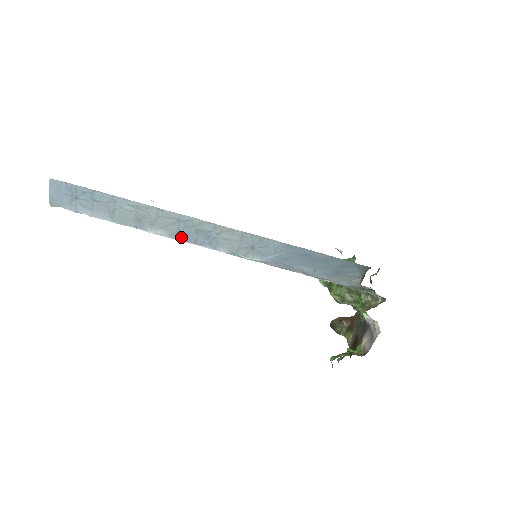
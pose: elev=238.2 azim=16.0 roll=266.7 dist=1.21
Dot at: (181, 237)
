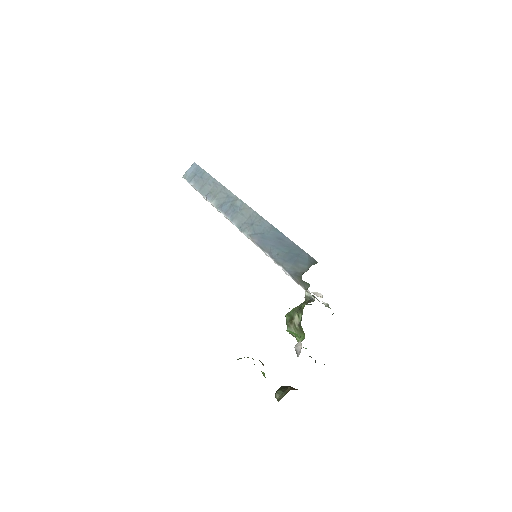
Dot at: (221, 207)
